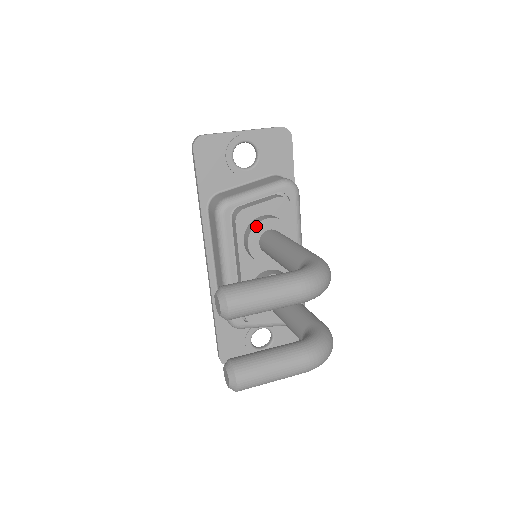
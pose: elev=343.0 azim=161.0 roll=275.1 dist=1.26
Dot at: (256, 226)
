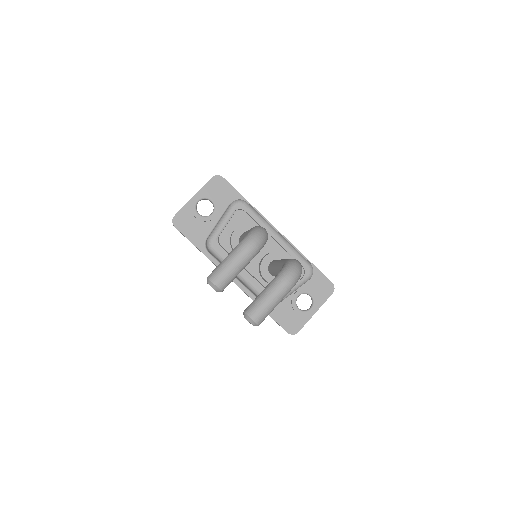
Dot at: (232, 239)
